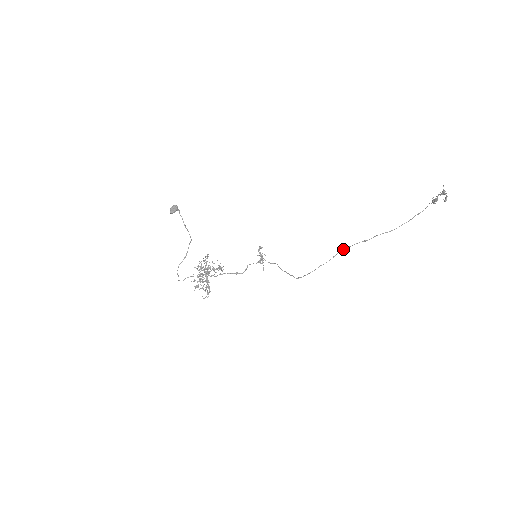
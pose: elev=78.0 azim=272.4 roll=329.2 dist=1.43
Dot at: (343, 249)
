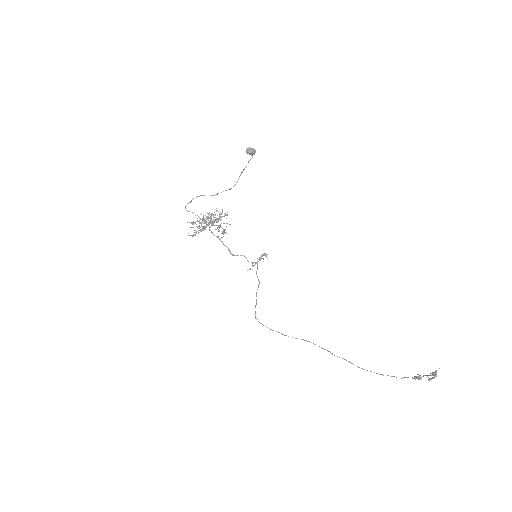
Dot at: (309, 341)
